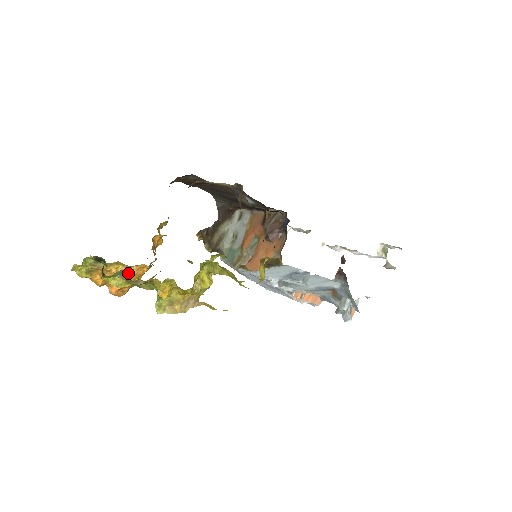
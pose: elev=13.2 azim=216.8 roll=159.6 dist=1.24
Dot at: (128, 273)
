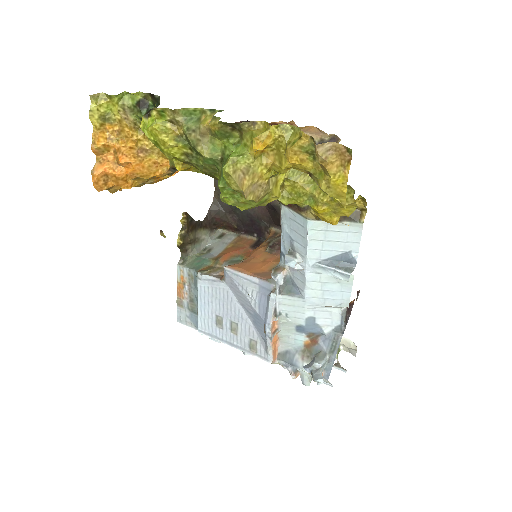
Dot at: (203, 117)
